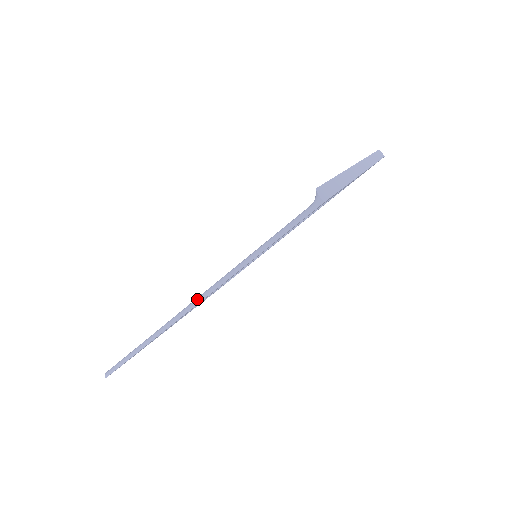
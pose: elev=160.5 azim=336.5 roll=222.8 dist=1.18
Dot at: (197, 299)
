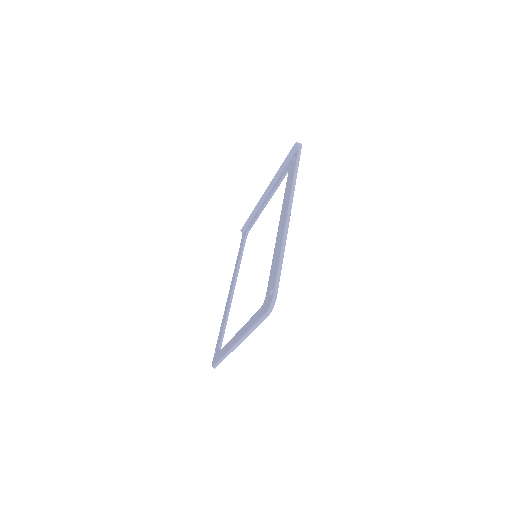
Dot at: (289, 207)
